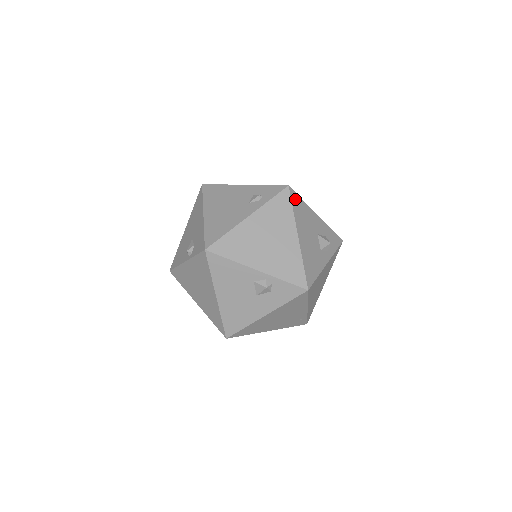
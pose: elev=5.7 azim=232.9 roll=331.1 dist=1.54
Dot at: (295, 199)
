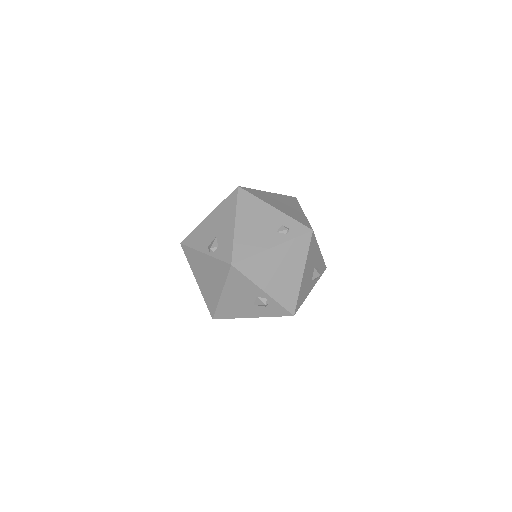
Dot at: (313, 241)
